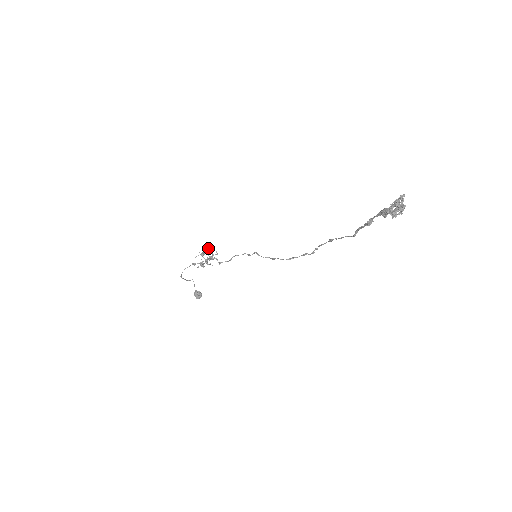
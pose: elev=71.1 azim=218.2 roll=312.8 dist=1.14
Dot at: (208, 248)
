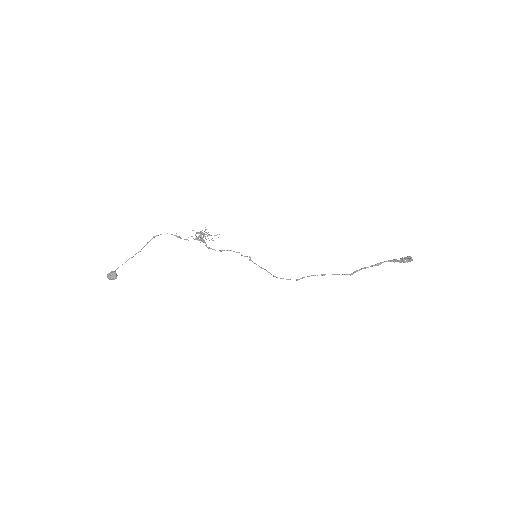
Dot at: (204, 233)
